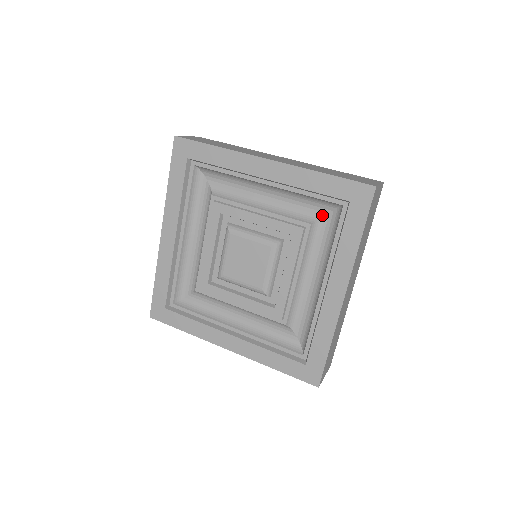
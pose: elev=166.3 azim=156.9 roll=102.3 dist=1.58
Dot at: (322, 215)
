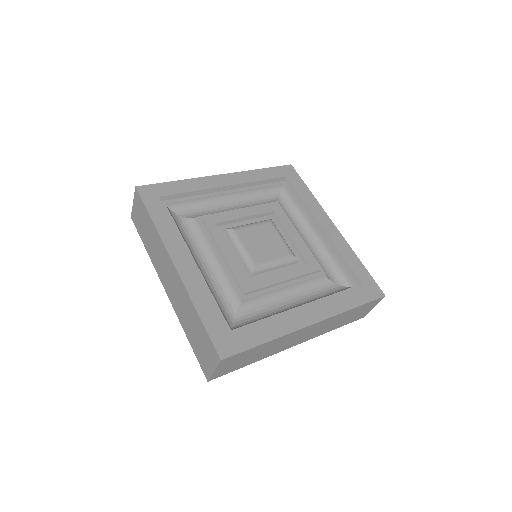
Dot at: (332, 280)
